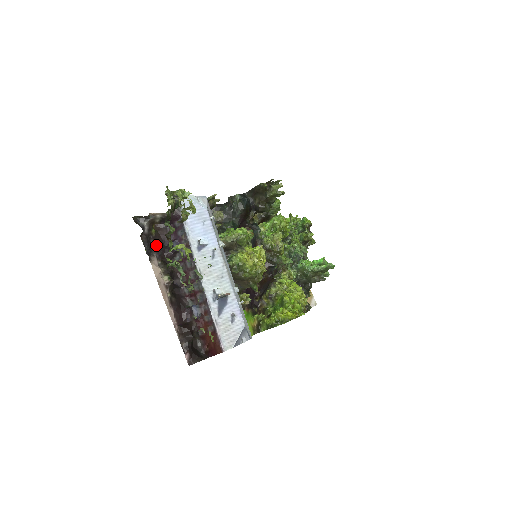
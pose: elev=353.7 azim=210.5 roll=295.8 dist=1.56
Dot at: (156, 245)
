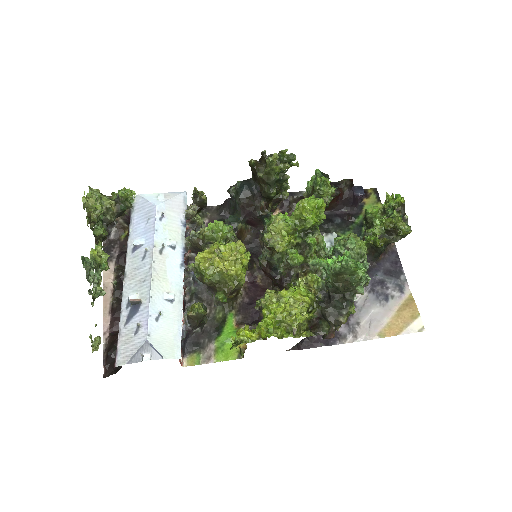
Dot at: (120, 250)
